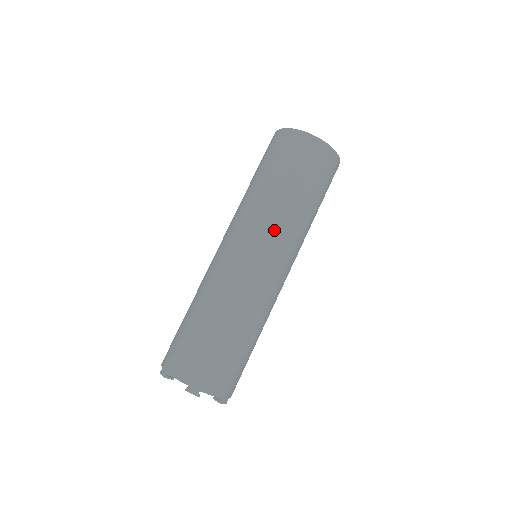
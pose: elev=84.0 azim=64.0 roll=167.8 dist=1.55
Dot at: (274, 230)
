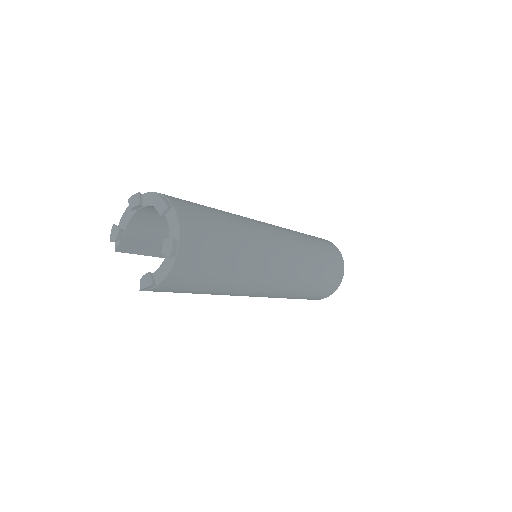
Dot at: (292, 235)
